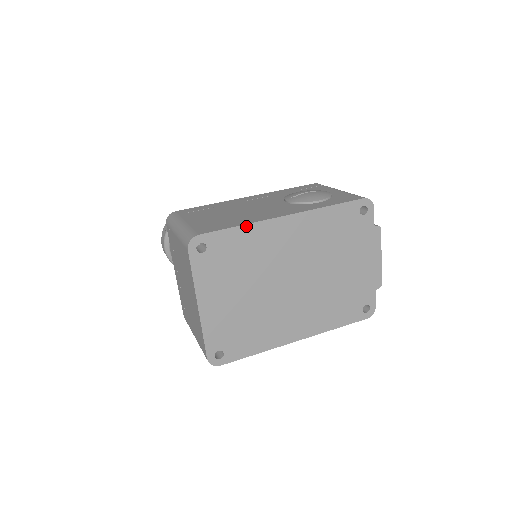
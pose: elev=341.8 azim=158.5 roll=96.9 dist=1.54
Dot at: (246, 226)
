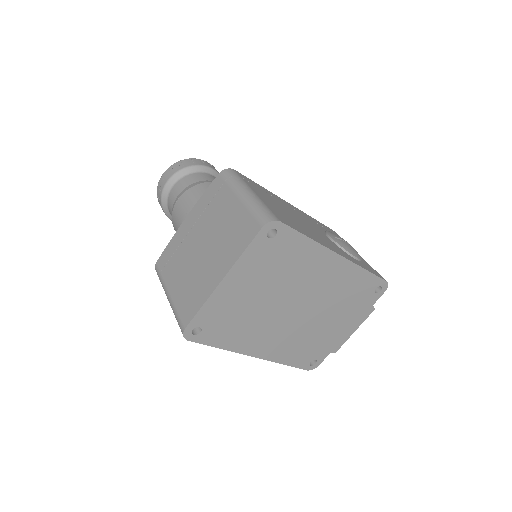
Dot at: (313, 242)
